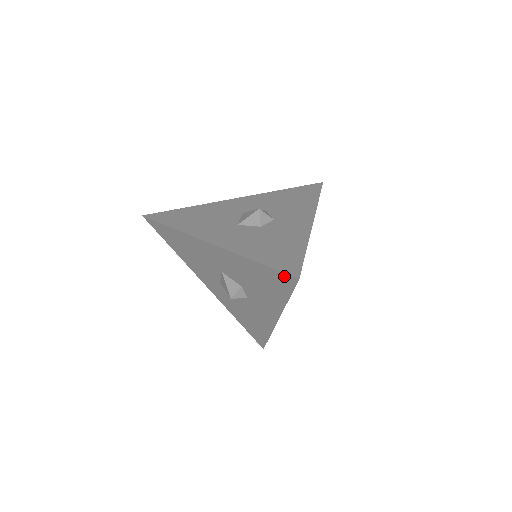
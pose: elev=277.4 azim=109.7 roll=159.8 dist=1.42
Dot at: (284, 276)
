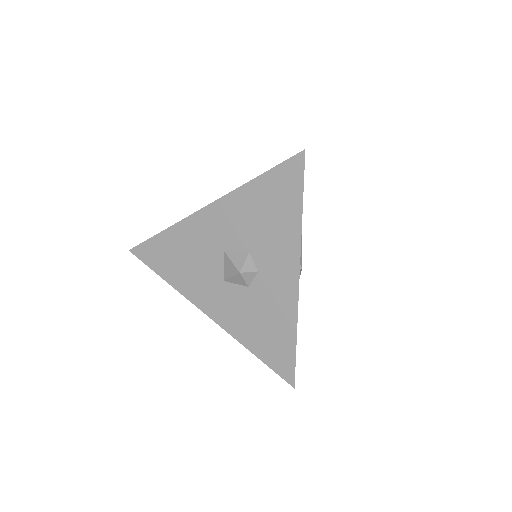
Dot at: (290, 163)
